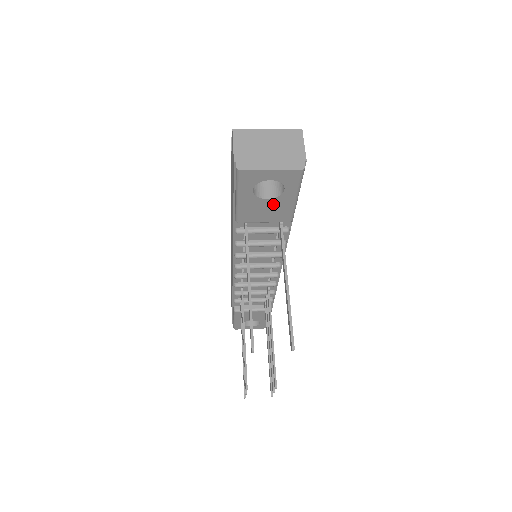
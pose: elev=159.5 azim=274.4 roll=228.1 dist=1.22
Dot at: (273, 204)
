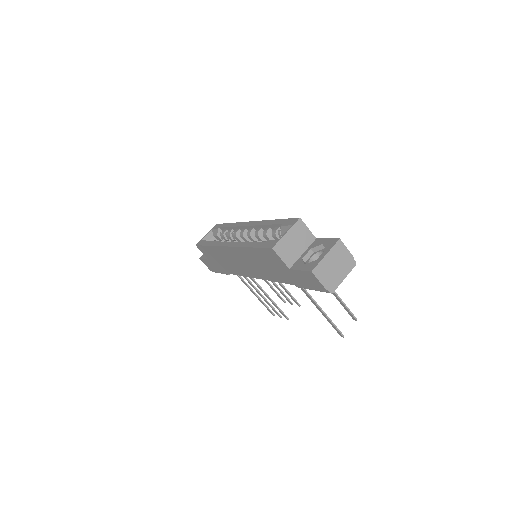
Dot at: occluded
